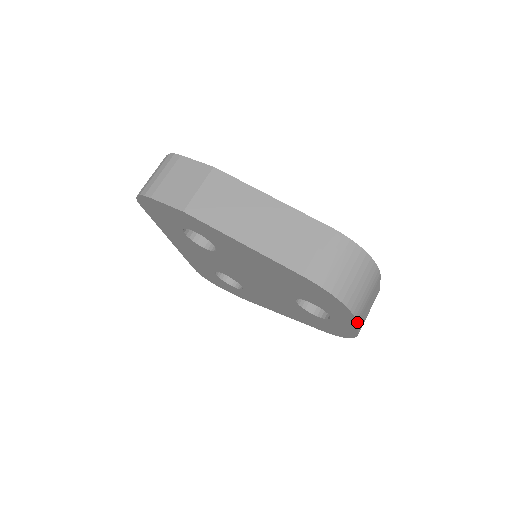
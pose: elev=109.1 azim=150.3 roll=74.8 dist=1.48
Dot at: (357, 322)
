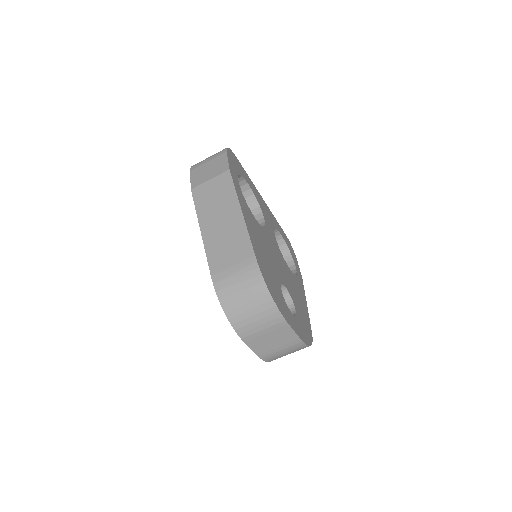
Dot at: (244, 341)
